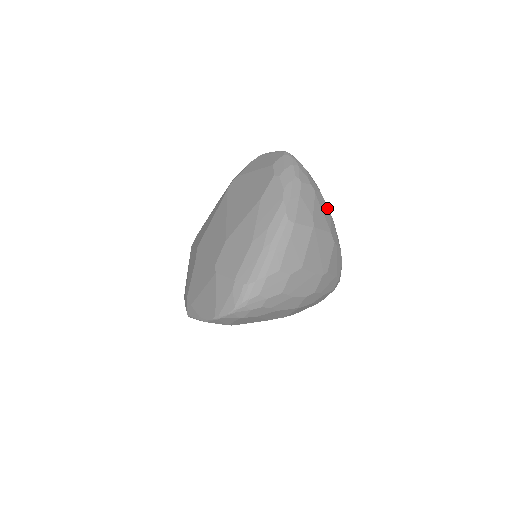
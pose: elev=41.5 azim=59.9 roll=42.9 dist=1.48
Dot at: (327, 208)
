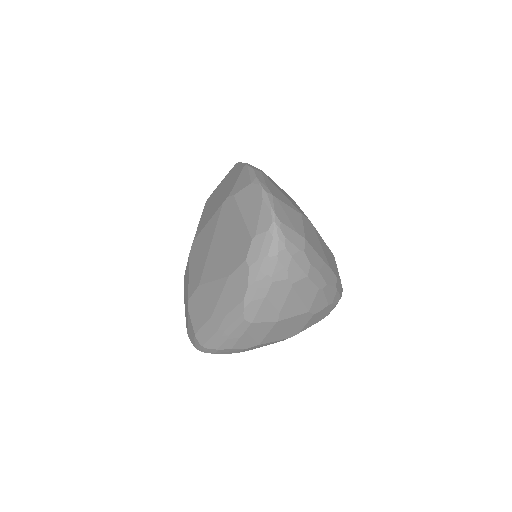
Dot at: (314, 286)
